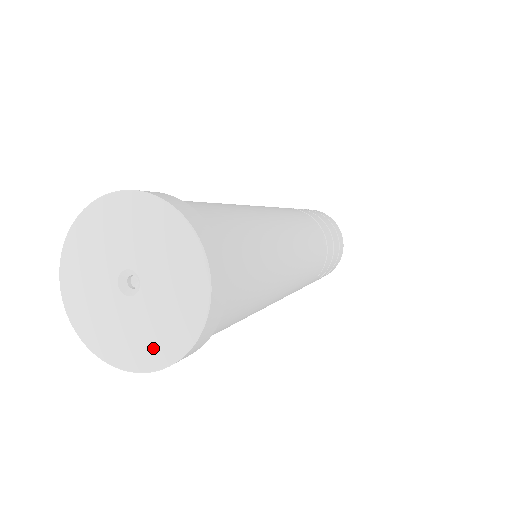
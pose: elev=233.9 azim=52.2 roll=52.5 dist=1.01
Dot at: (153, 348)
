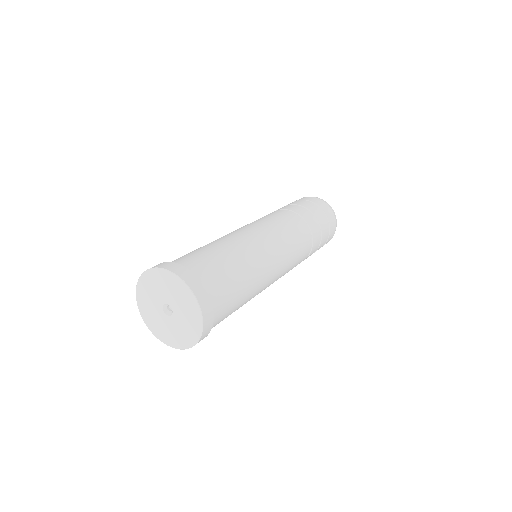
Dot at: (171, 339)
